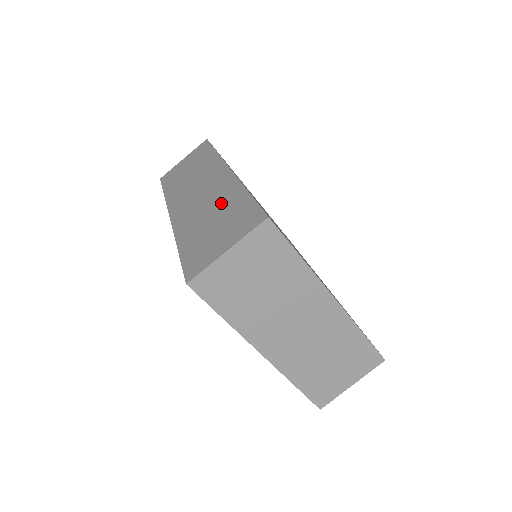
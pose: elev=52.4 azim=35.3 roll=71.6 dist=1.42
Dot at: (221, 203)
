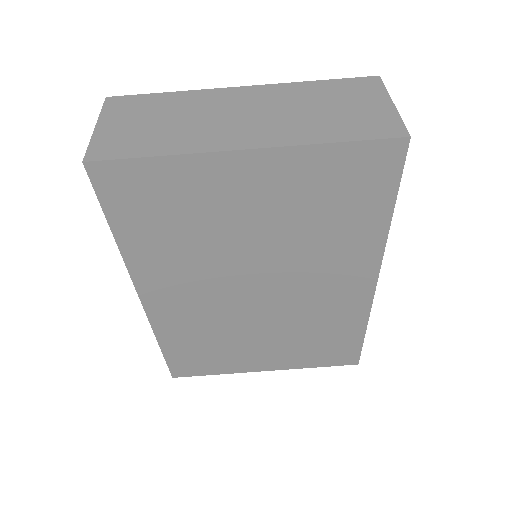
Dot at: occluded
